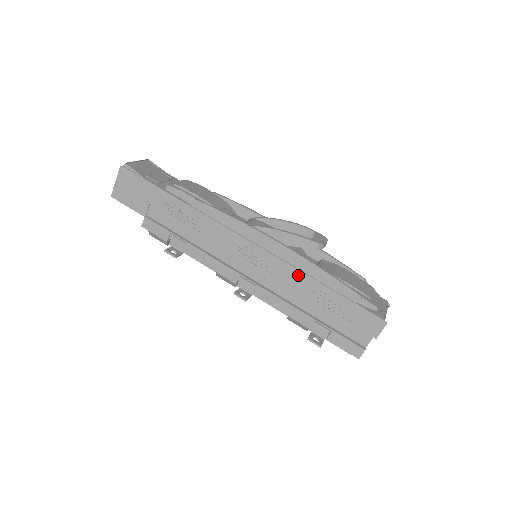
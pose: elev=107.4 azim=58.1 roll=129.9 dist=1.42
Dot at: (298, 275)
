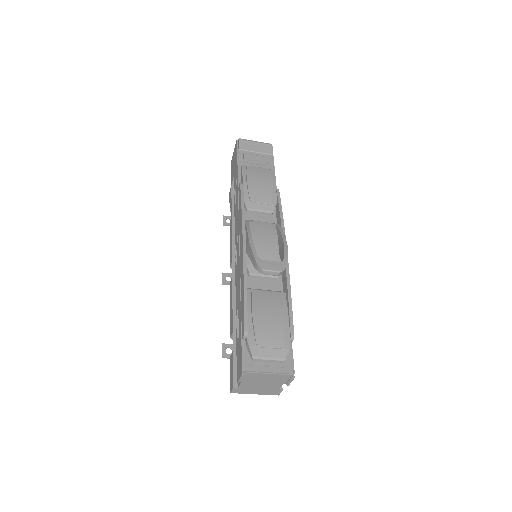
Dot at: (239, 284)
